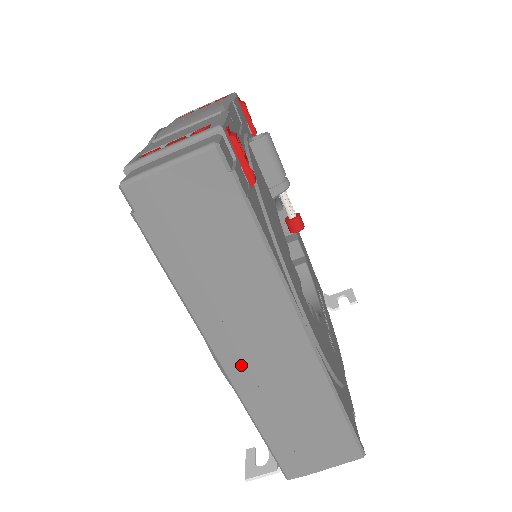
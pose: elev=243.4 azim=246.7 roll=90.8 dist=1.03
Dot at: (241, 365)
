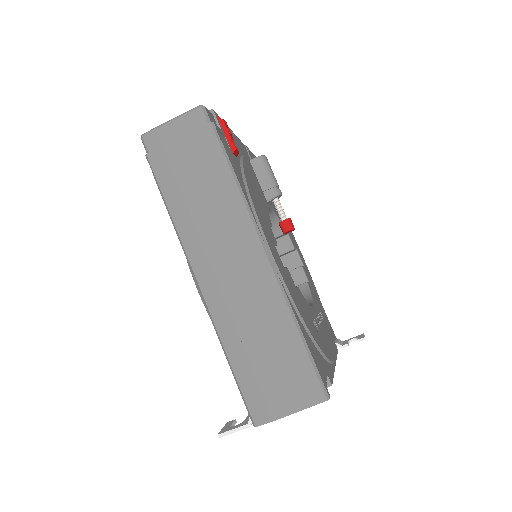
Dot at: (213, 283)
